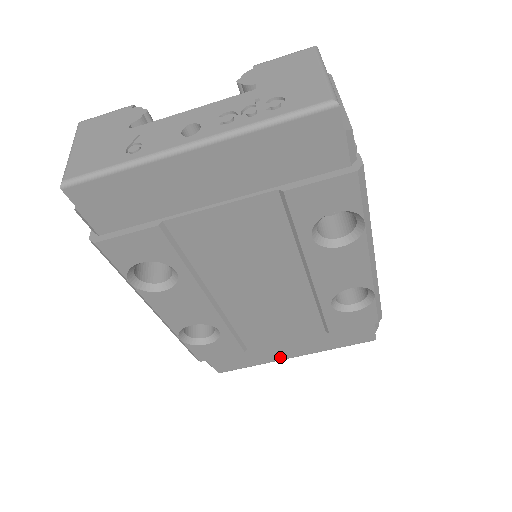
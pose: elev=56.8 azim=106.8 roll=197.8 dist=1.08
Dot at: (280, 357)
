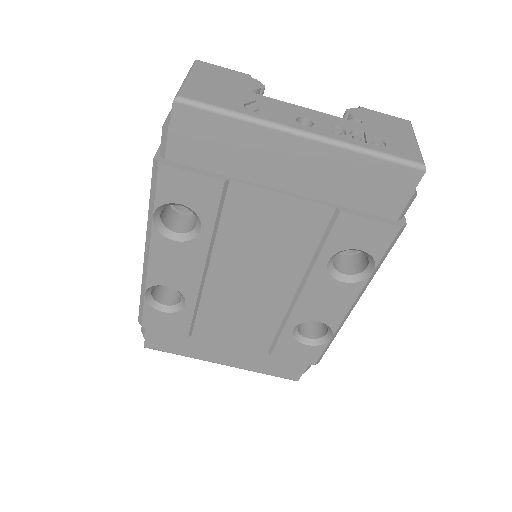
Dot at: (210, 358)
